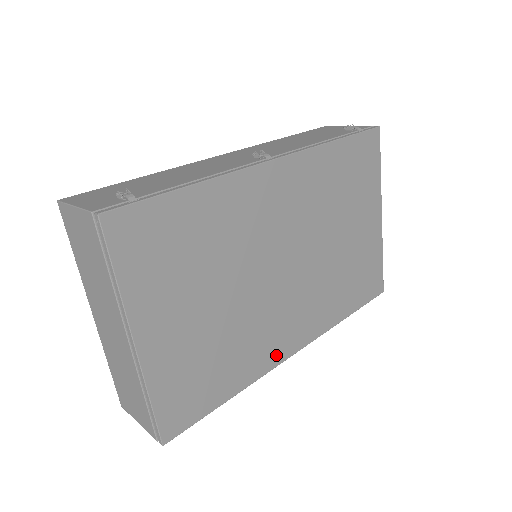
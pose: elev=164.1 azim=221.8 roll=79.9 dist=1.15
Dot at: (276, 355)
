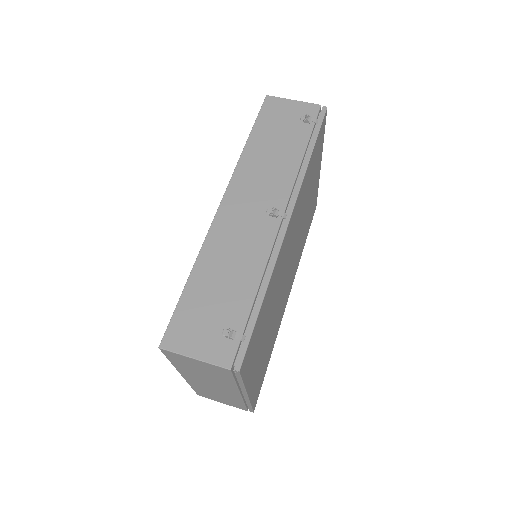
Dot at: (283, 311)
